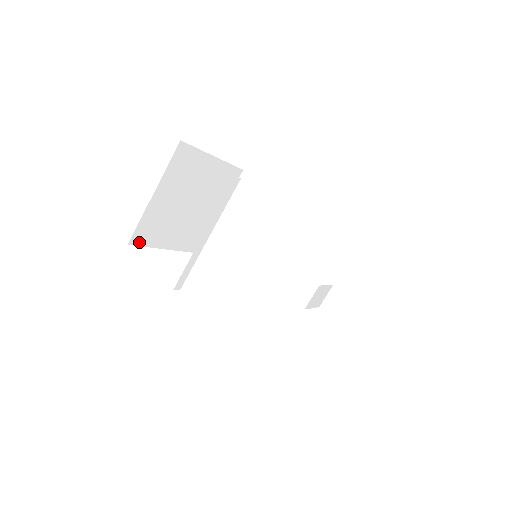
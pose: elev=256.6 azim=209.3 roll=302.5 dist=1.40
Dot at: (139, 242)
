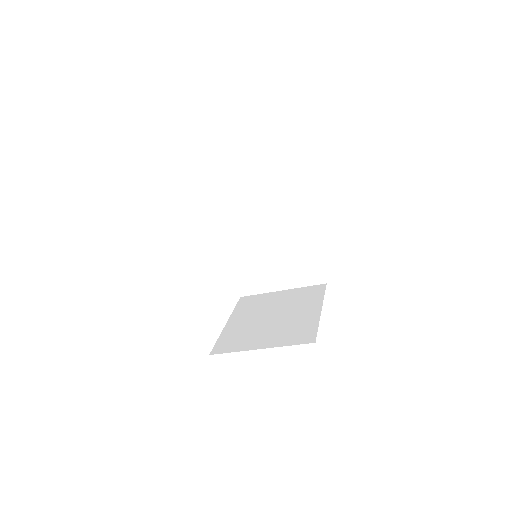
Dot at: occluded
